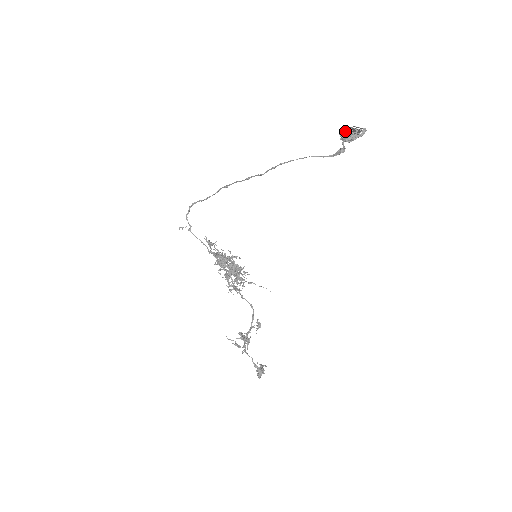
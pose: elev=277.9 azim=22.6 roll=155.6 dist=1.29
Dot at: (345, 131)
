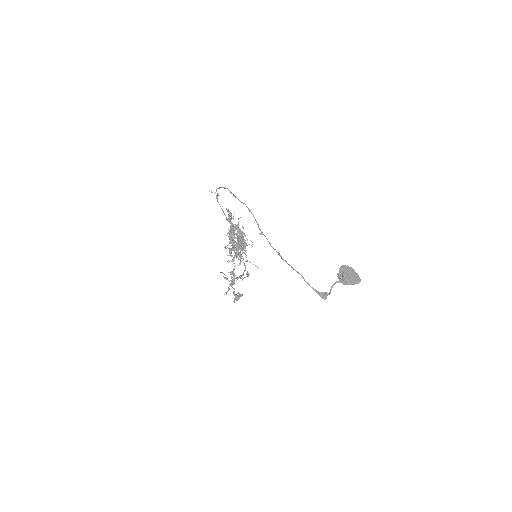
Dot at: (344, 272)
